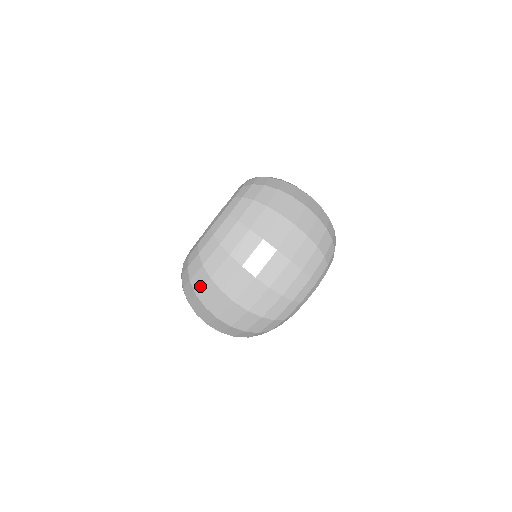
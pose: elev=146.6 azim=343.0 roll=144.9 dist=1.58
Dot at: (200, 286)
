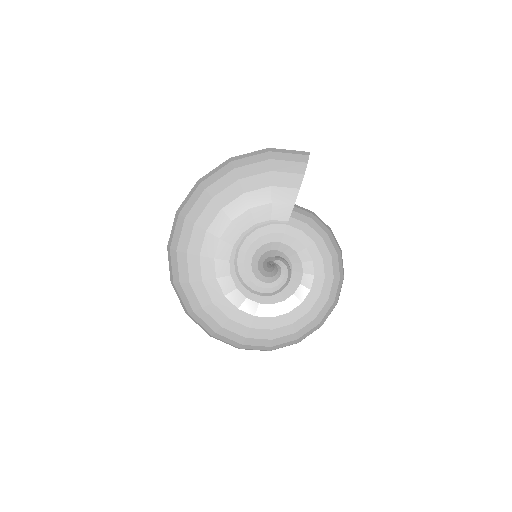
Dot at: (223, 341)
